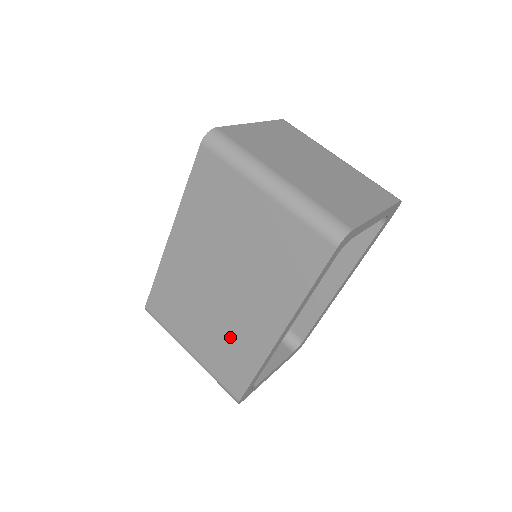
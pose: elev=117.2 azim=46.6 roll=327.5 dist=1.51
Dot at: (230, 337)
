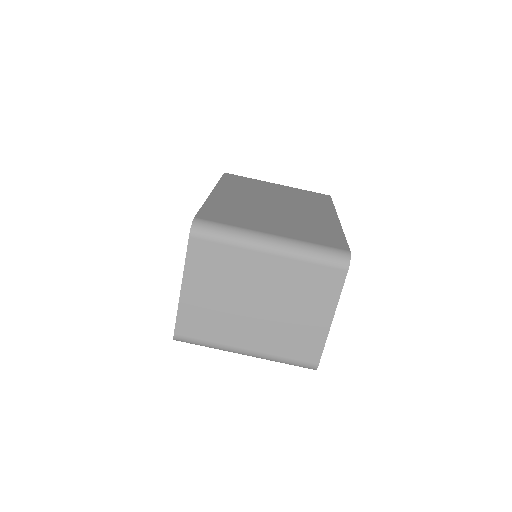
Dot at: occluded
